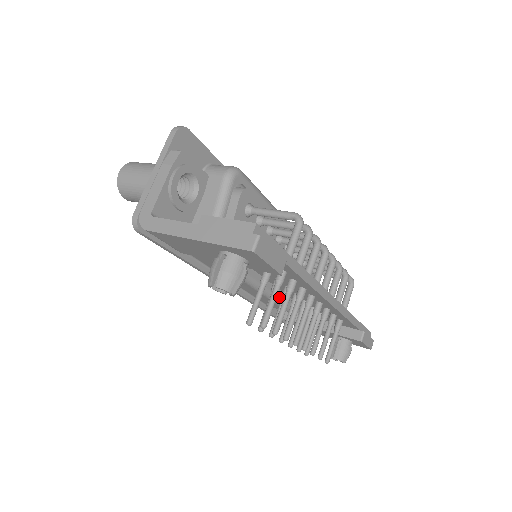
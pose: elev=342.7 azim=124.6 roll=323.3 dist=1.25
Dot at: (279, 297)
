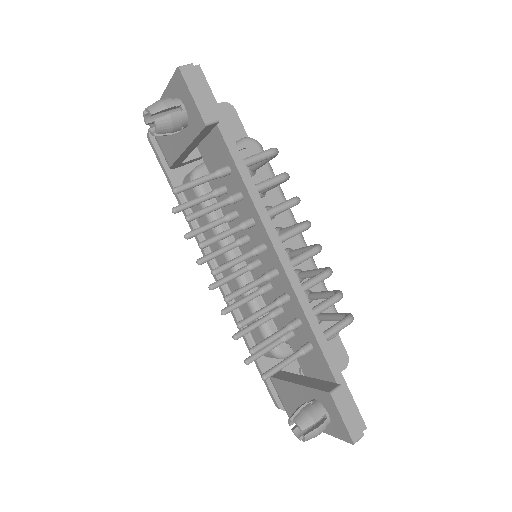
Dot at: occluded
